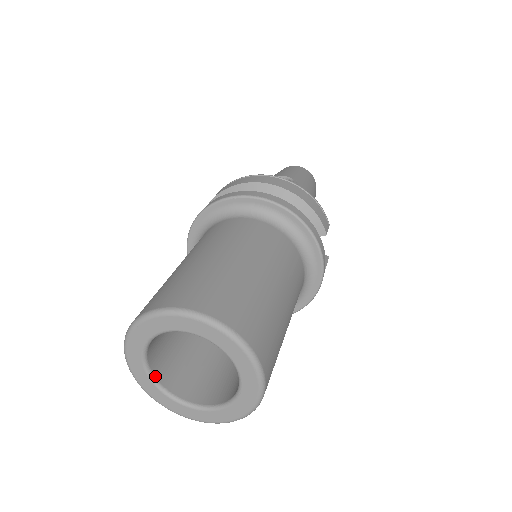
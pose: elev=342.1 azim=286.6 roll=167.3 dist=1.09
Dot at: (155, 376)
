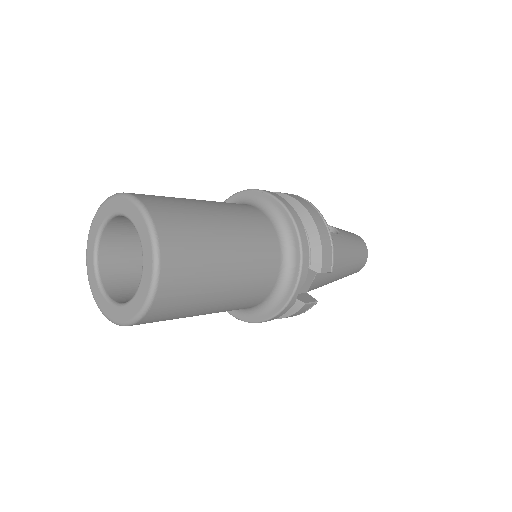
Dot at: (99, 254)
